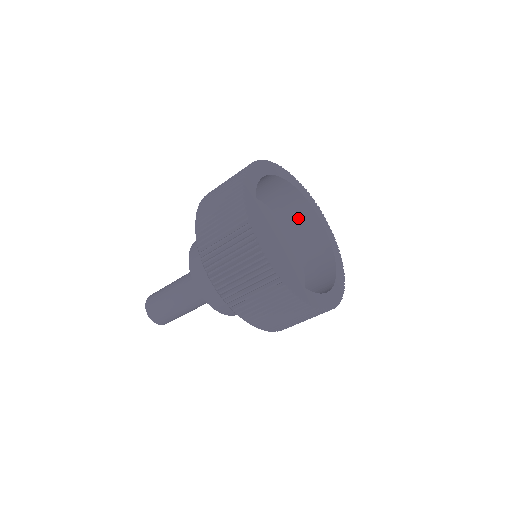
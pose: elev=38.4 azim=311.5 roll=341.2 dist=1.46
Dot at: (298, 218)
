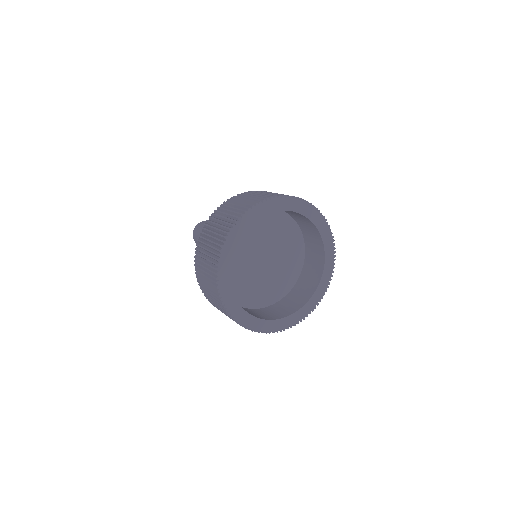
Dot at: (306, 226)
